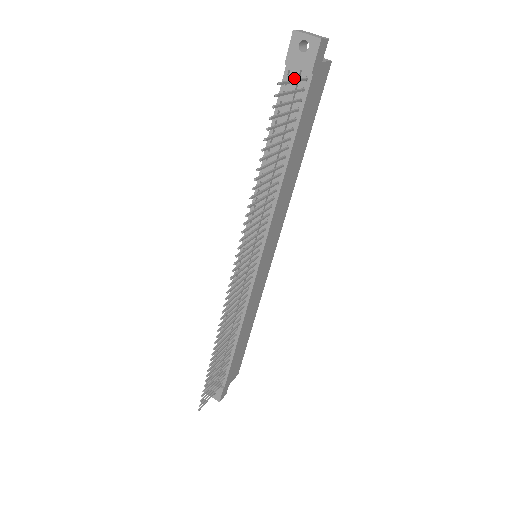
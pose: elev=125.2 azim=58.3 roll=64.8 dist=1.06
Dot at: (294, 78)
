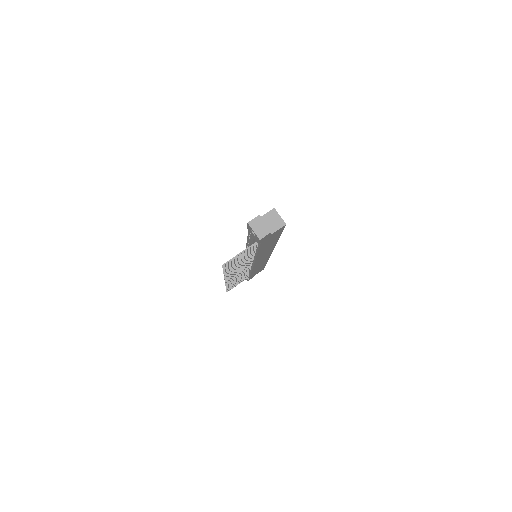
Dot at: (252, 237)
